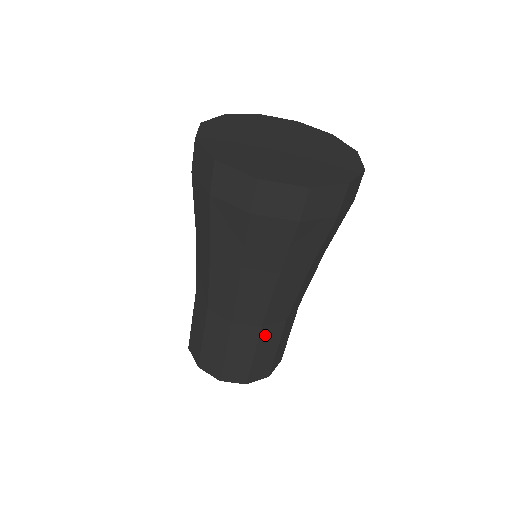
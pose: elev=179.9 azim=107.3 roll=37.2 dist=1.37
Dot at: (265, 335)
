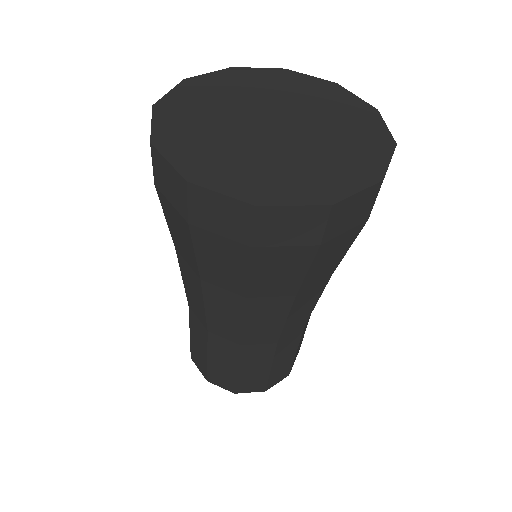
Dot at: (304, 328)
